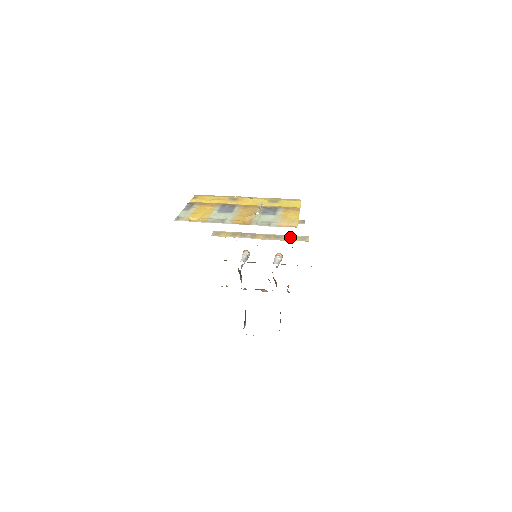
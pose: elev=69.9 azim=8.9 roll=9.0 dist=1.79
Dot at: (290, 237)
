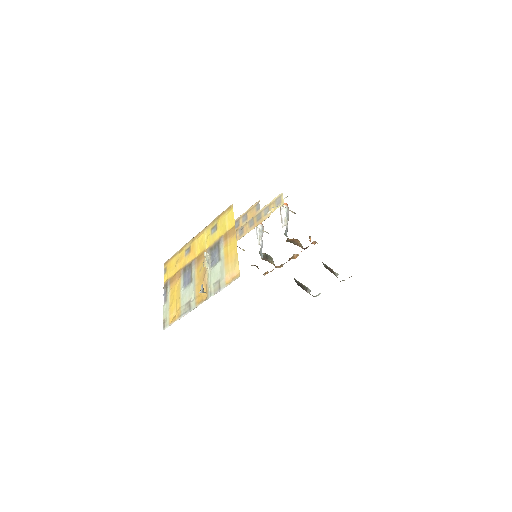
Dot at: (268, 208)
